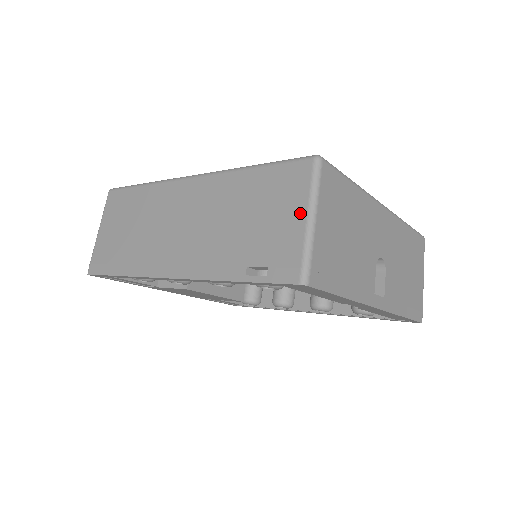
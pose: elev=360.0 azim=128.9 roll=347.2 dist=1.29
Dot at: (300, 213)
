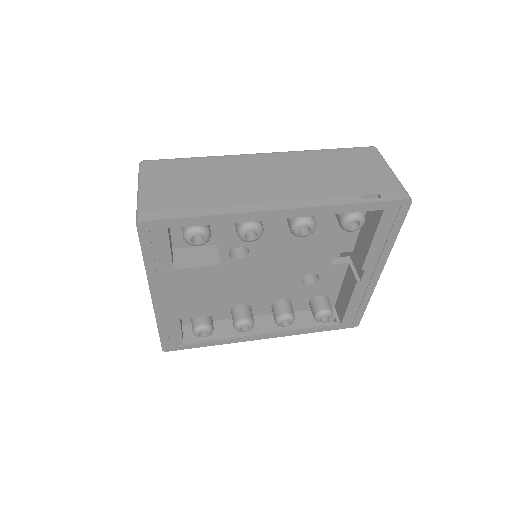
Dot at: (384, 168)
